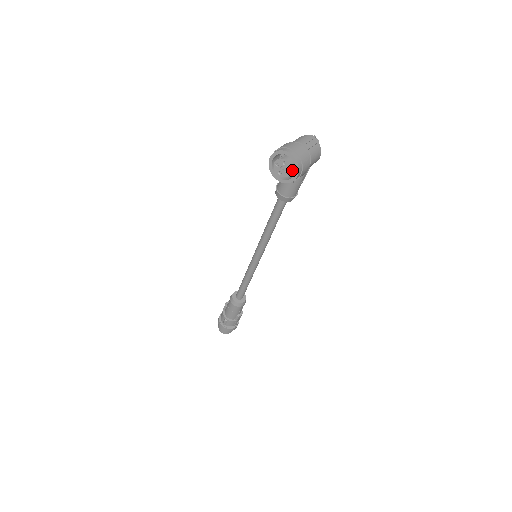
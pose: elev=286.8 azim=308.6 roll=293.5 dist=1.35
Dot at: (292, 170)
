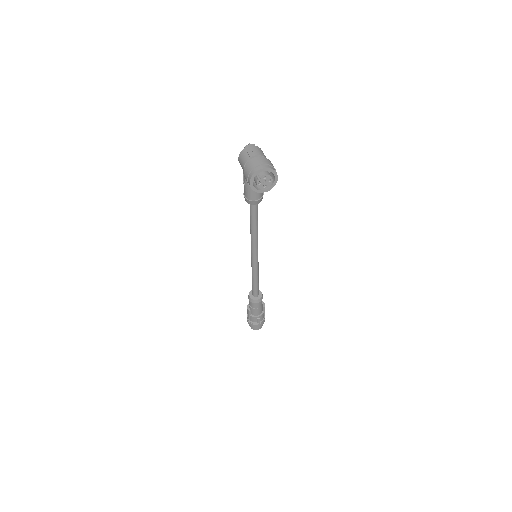
Dot at: (271, 177)
